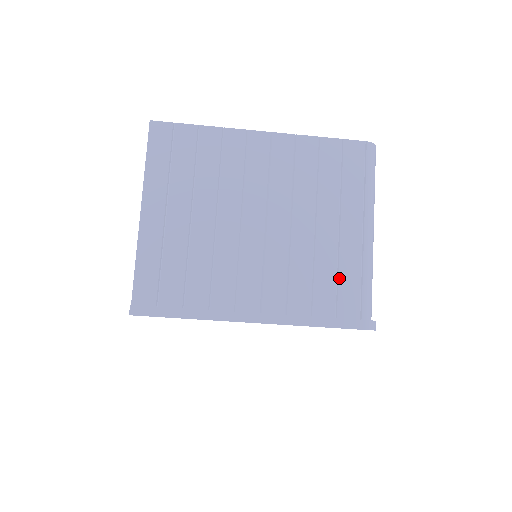
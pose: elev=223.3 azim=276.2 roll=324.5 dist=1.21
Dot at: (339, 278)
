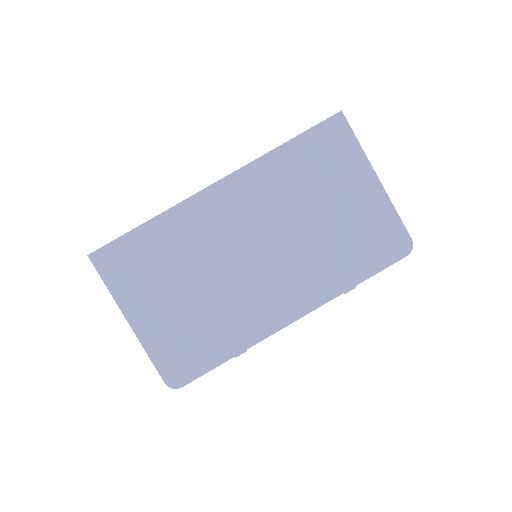
Dot at: occluded
